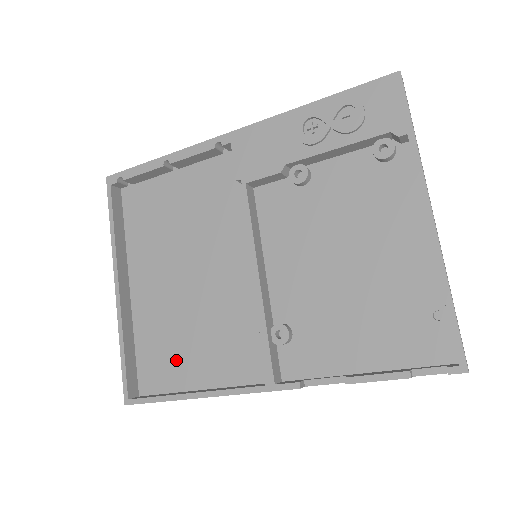
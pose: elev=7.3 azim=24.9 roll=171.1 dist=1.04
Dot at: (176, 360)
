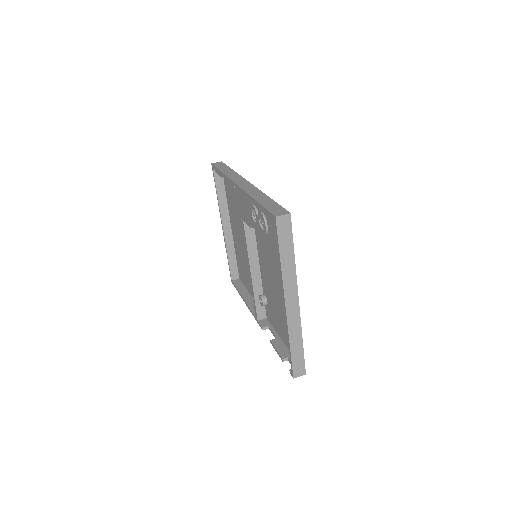
Dot at: (245, 275)
